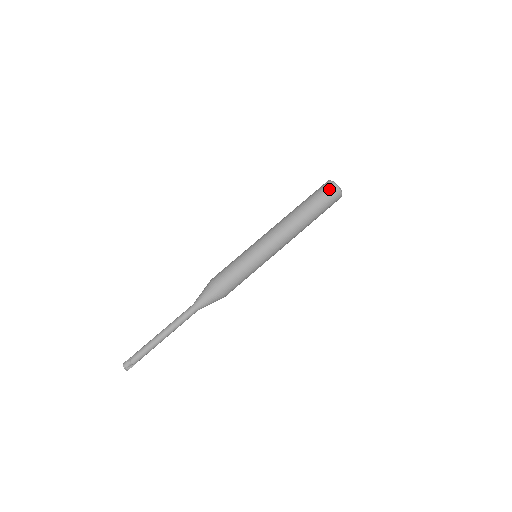
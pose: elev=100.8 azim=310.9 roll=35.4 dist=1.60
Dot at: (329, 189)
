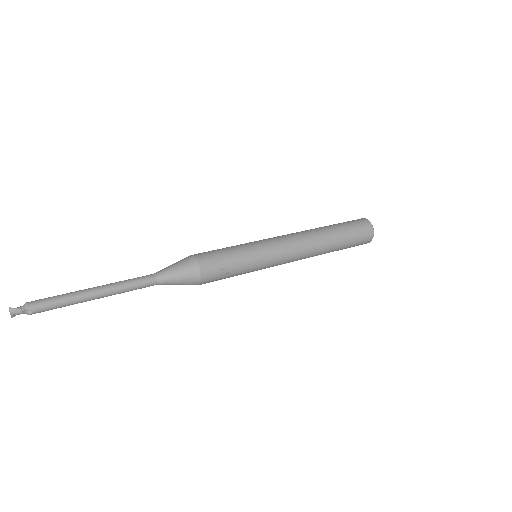
Dot at: occluded
